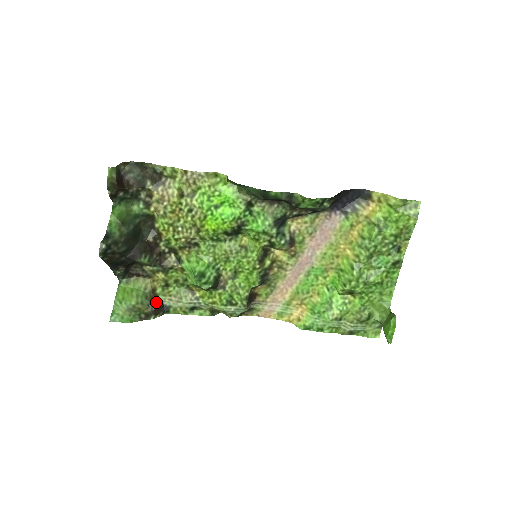
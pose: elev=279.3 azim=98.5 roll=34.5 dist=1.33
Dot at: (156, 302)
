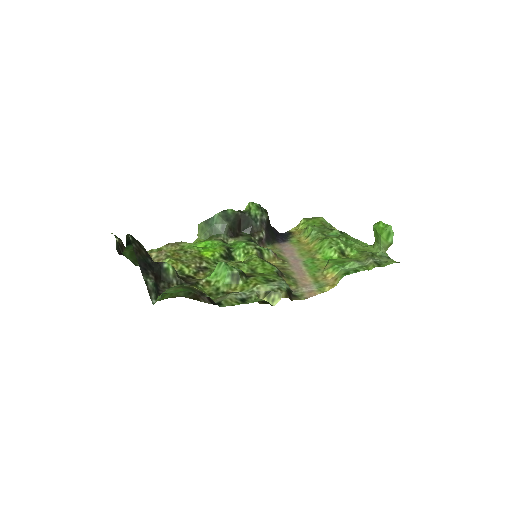
Dot at: (202, 299)
